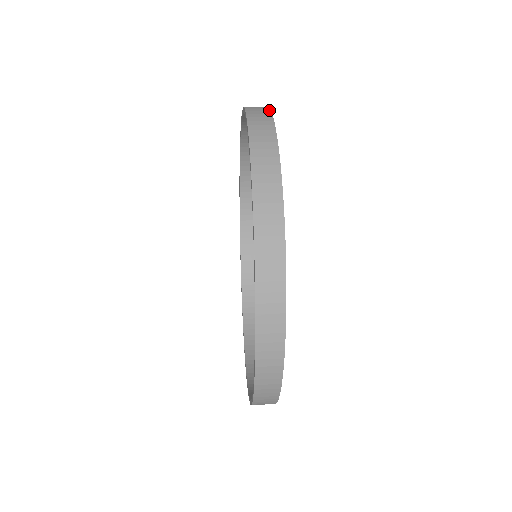
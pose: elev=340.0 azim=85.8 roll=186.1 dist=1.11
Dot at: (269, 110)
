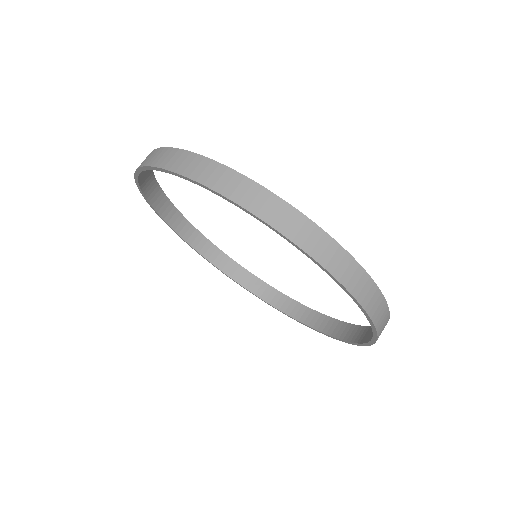
Dot at: (304, 216)
